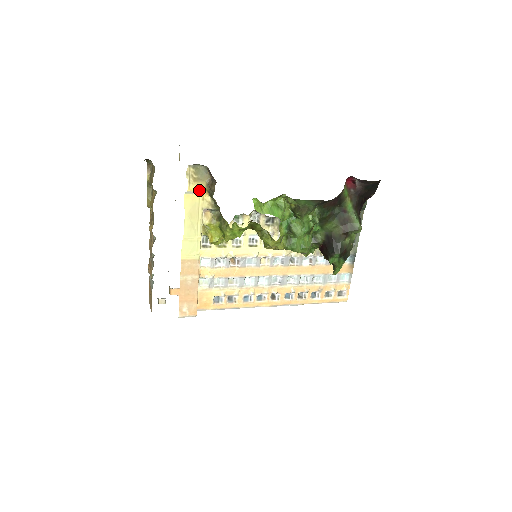
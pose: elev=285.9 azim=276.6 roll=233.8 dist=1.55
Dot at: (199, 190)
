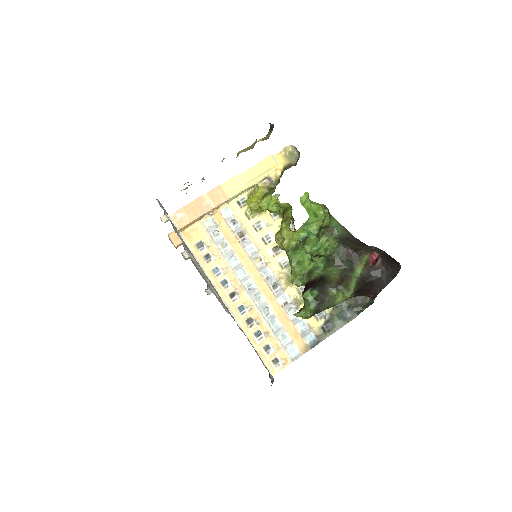
Dot at: (280, 163)
